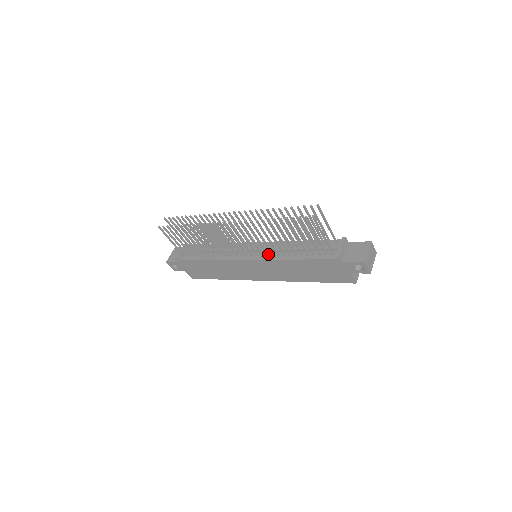
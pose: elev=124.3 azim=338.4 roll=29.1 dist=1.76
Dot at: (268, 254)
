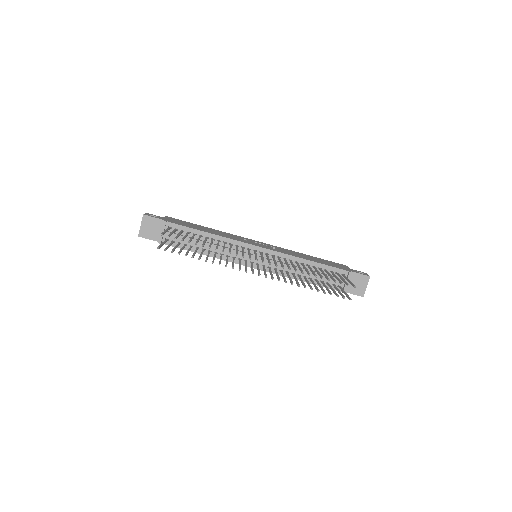
Dot at: (276, 269)
